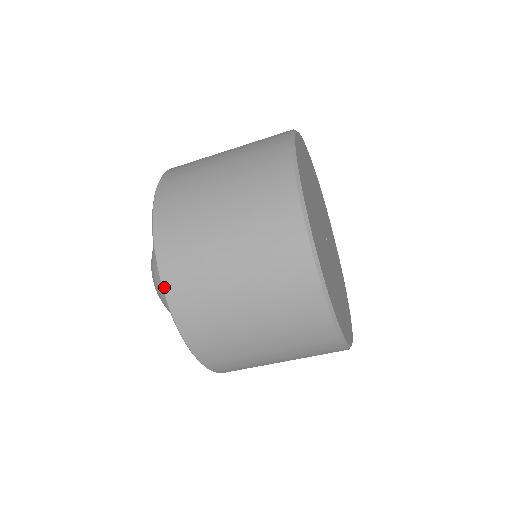
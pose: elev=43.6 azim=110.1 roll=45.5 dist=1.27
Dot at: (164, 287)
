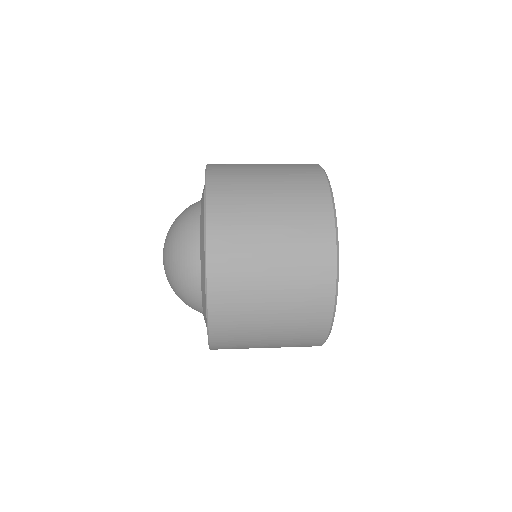
Dot at: (211, 343)
